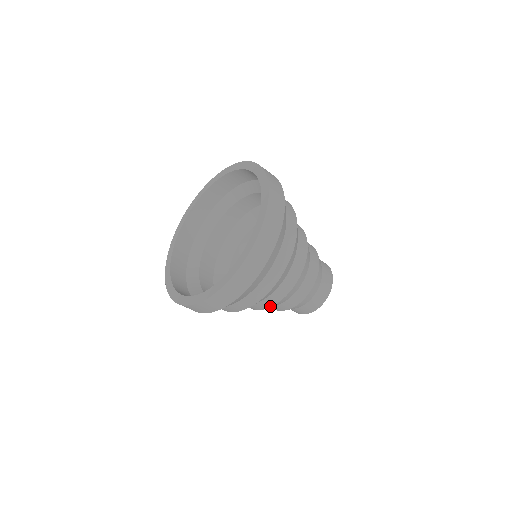
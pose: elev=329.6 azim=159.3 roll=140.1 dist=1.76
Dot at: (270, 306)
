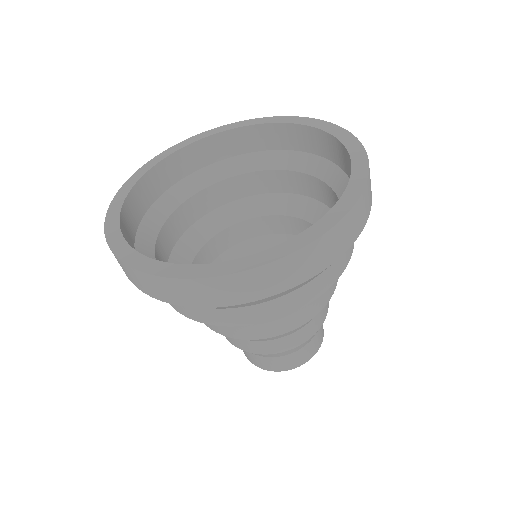
Dot at: (306, 320)
